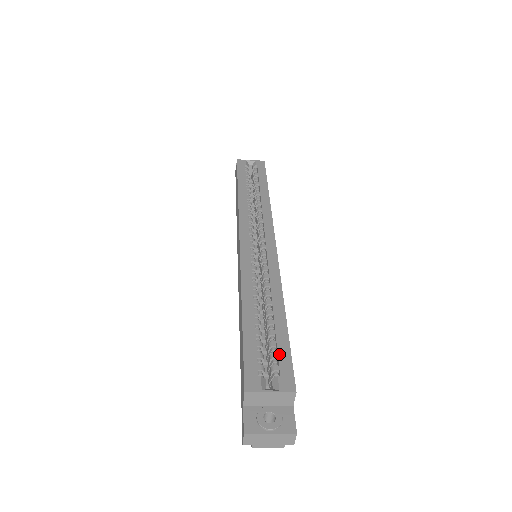
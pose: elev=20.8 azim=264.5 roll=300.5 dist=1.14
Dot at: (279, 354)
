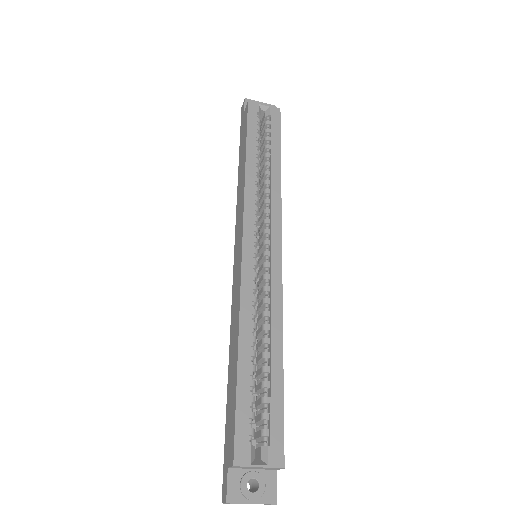
Dot at: (272, 417)
